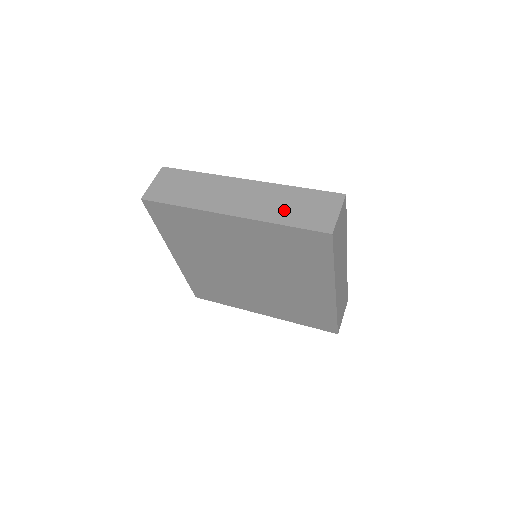
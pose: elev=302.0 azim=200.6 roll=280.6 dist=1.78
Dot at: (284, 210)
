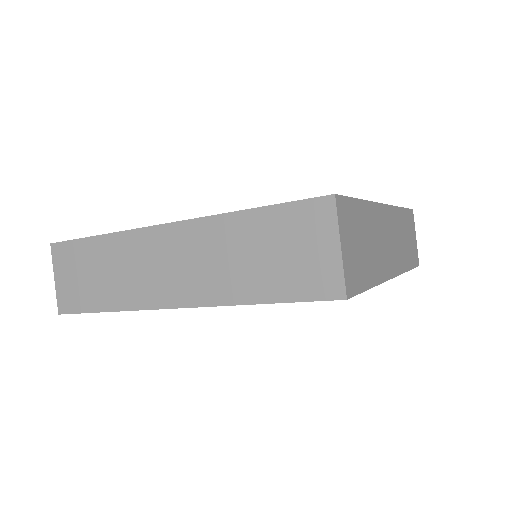
Dot at: (246, 271)
